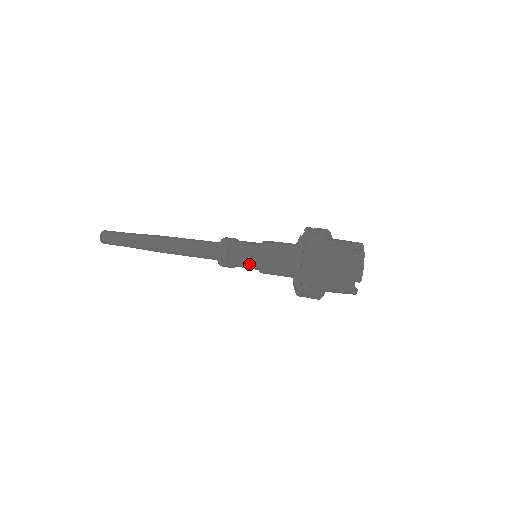
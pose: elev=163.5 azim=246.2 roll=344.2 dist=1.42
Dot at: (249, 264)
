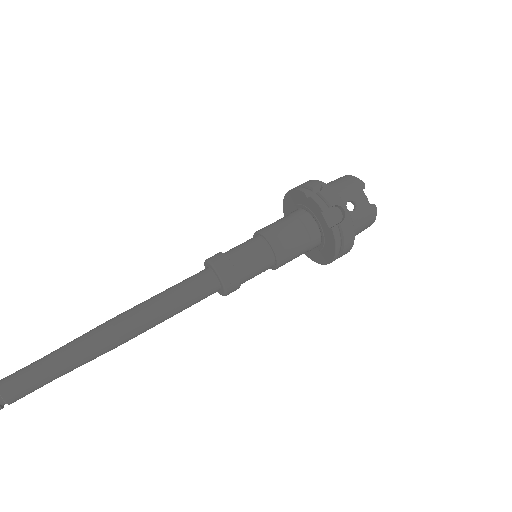
Dot at: occluded
